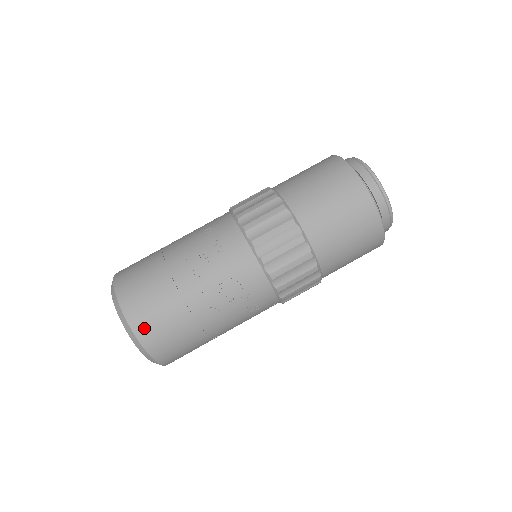
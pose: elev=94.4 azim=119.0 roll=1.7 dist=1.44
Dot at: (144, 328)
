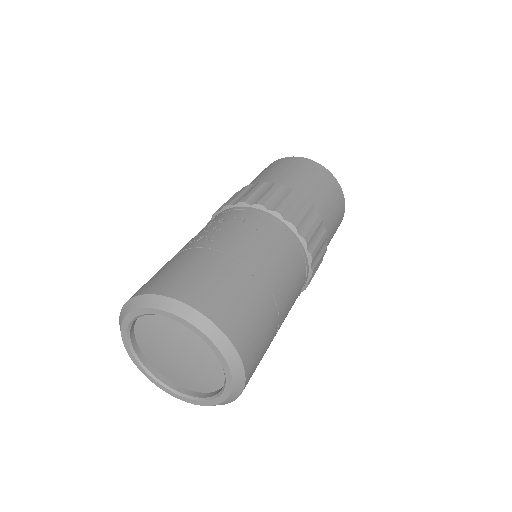
Dot at: (148, 286)
